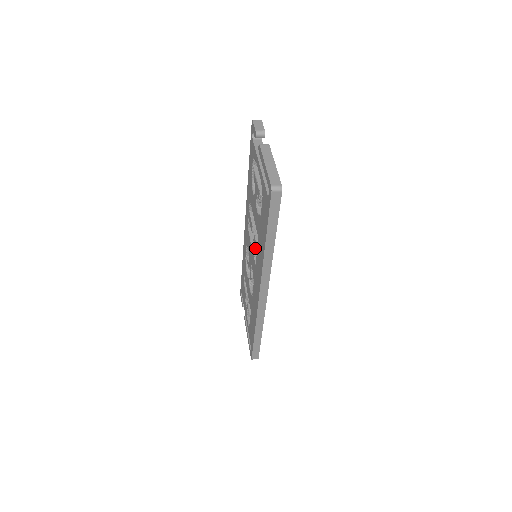
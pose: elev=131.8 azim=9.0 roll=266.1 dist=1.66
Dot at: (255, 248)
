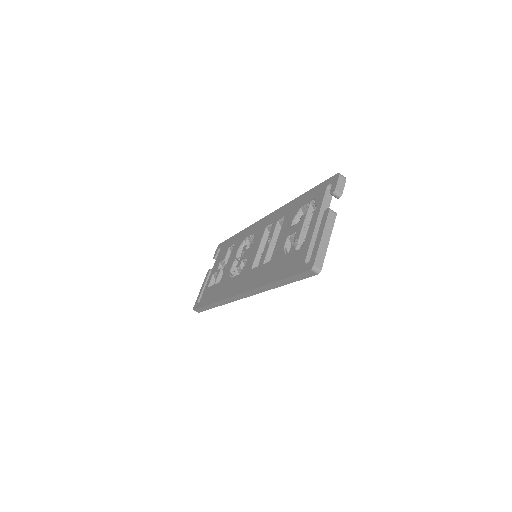
Dot at: (261, 259)
